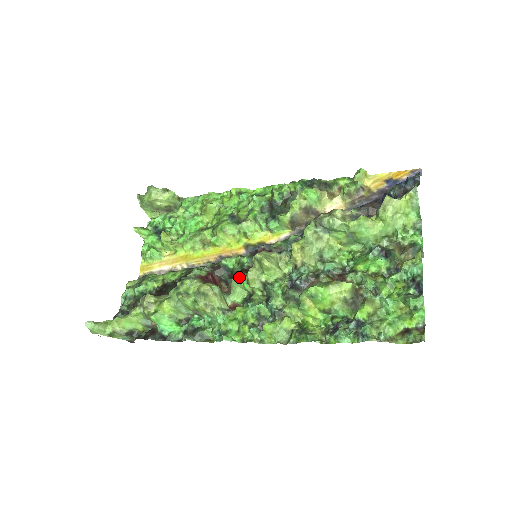
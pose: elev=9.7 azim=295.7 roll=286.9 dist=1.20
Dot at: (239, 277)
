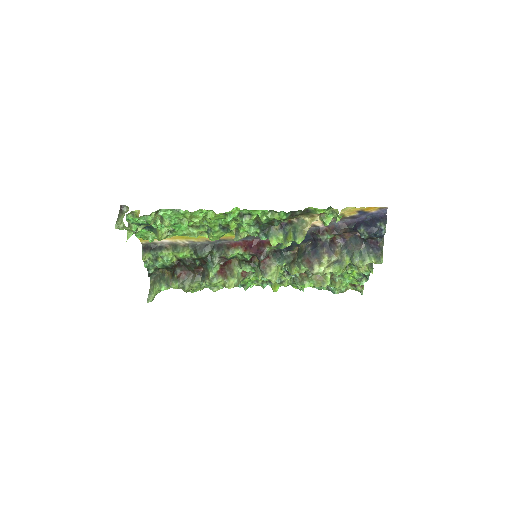
Dot at: (248, 269)
